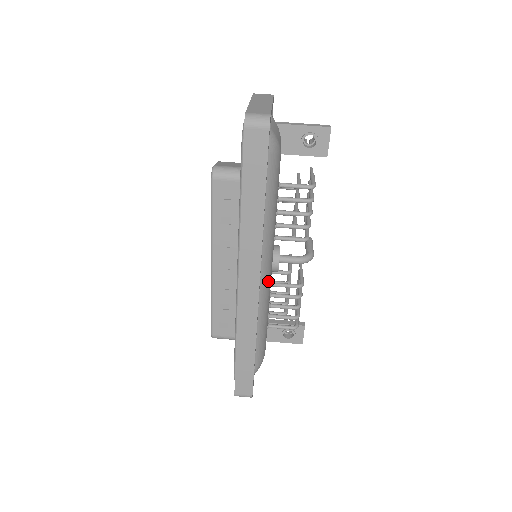
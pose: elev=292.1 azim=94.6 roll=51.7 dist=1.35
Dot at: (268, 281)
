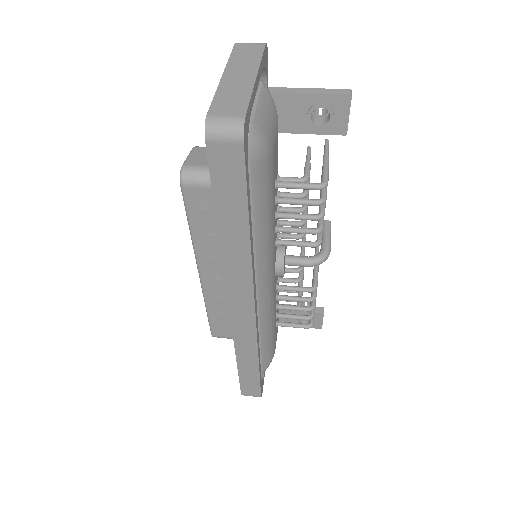
Dot at: (270, 293)
